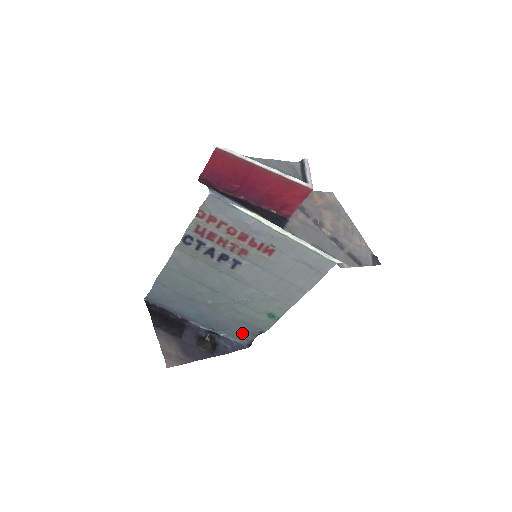
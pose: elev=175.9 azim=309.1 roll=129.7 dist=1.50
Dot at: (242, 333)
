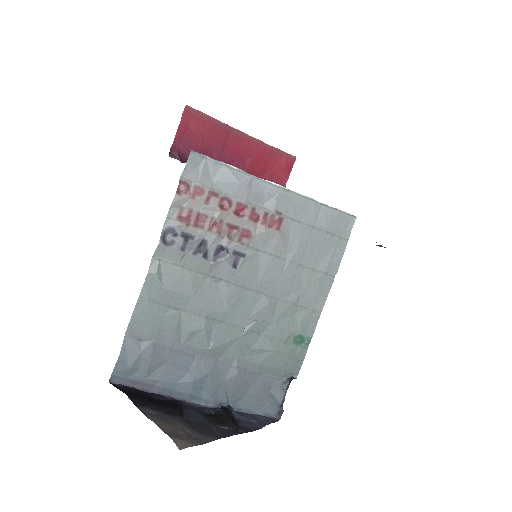
Dot at: (265, 393)
